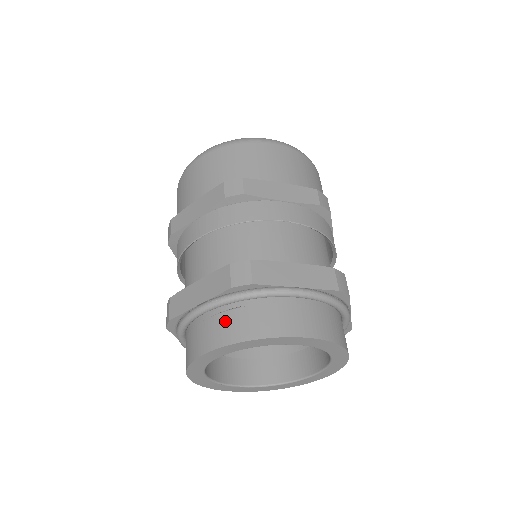
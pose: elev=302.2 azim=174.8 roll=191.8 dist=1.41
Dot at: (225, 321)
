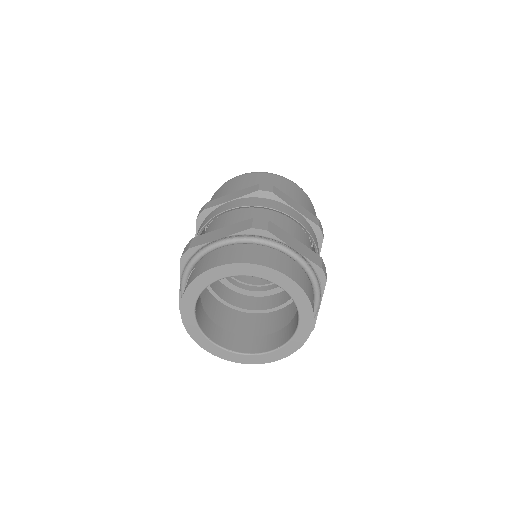
Dot at: occluded
